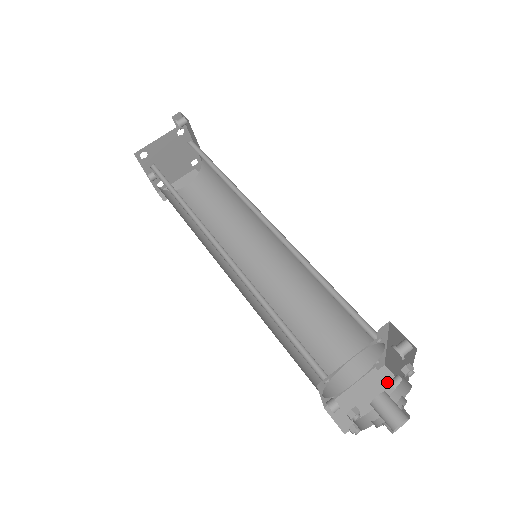
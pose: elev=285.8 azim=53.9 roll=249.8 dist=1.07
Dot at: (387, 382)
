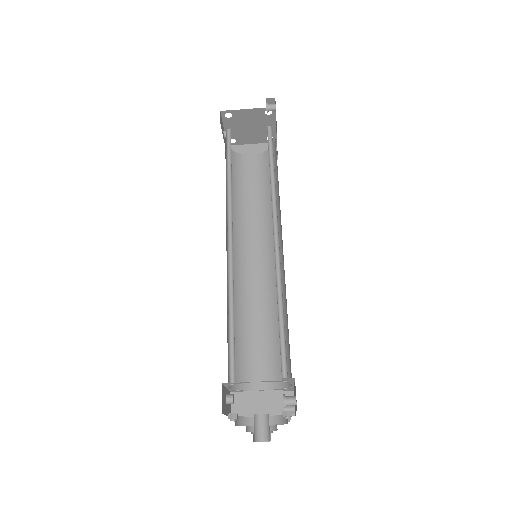
Dot at: (283, 405)
